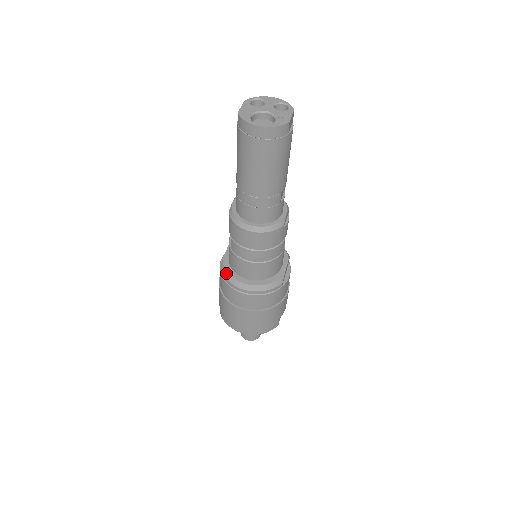
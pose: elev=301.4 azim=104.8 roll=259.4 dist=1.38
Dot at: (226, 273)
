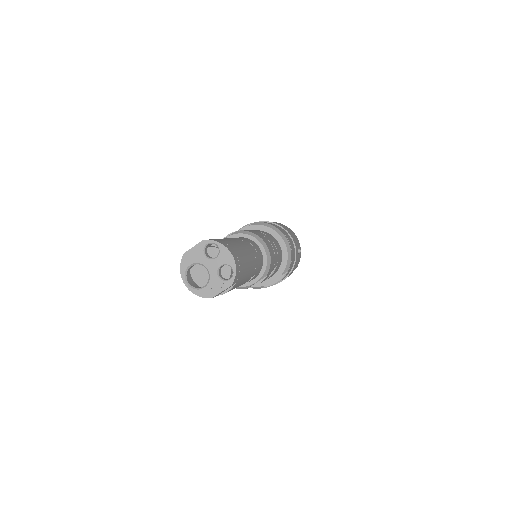
Dot at: occluded
